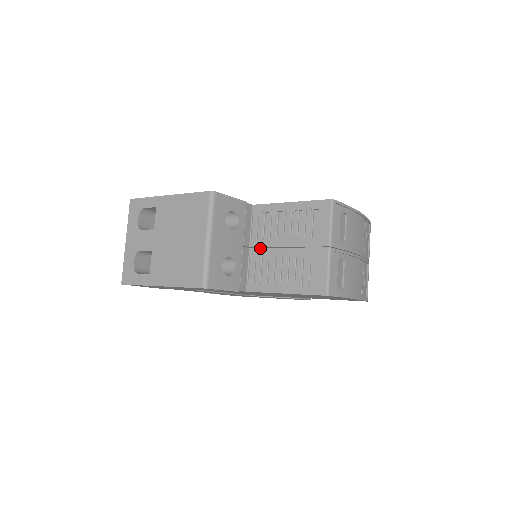
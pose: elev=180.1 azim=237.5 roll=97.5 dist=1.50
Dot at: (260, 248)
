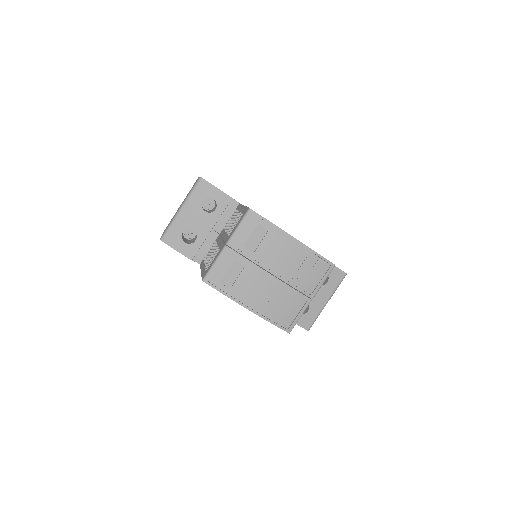
Dot at: (220, 236)
